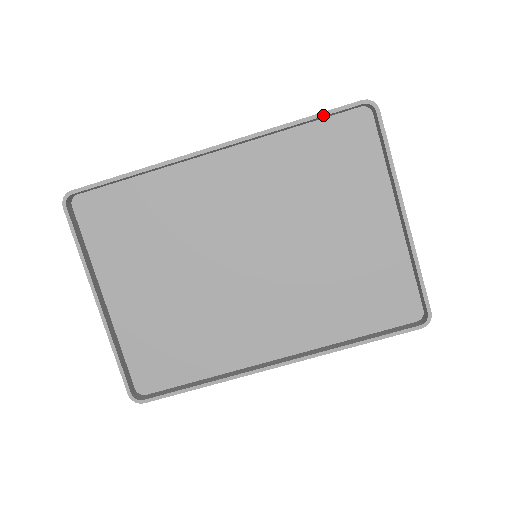
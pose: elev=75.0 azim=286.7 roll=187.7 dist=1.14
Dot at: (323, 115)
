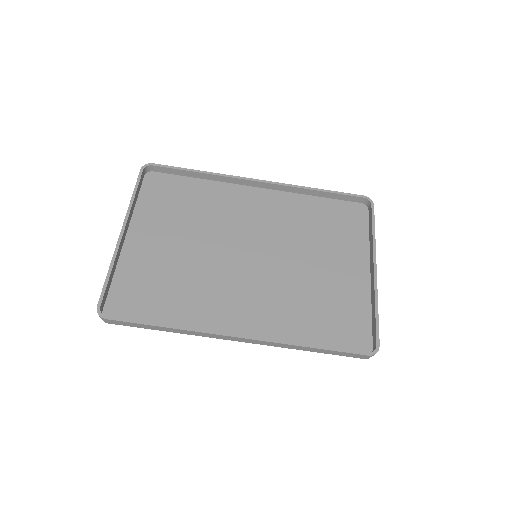
Dot at: (337, 193)
